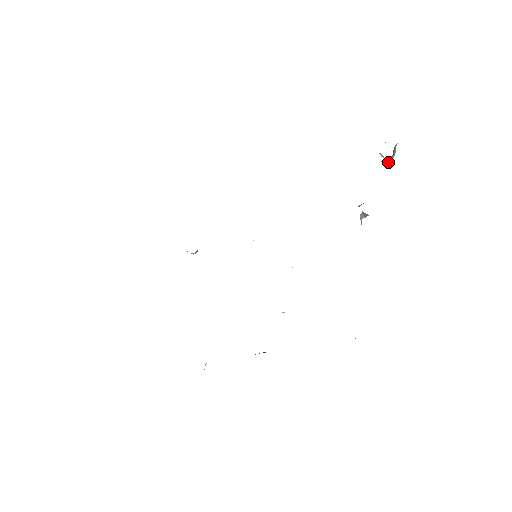
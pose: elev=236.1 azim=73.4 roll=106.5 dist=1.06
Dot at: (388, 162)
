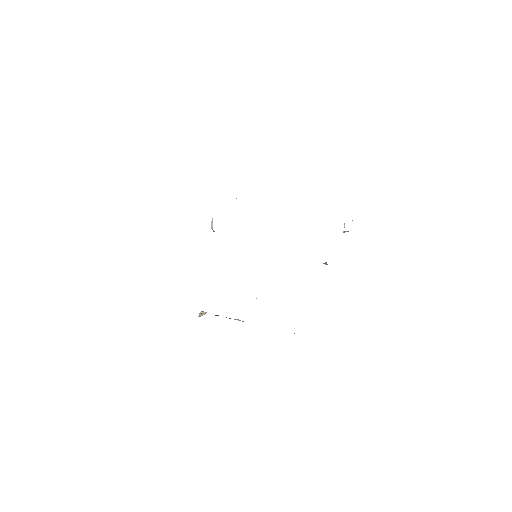
Dot at: occluded
